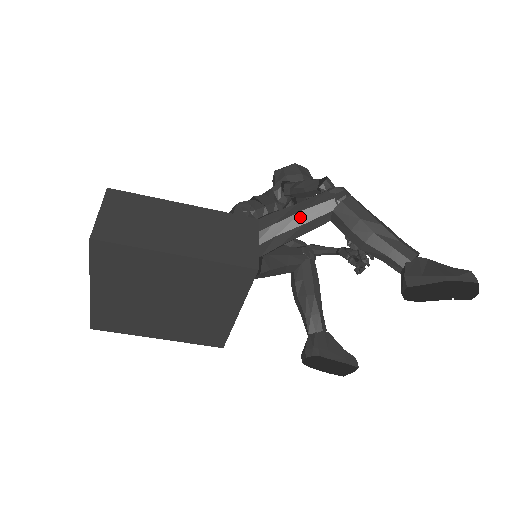
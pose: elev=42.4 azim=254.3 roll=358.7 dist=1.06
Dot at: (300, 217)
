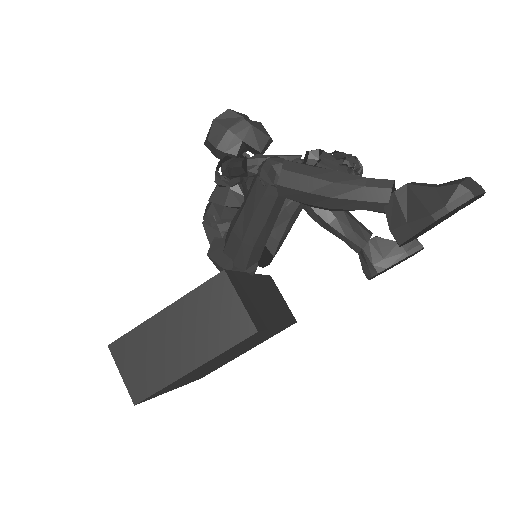
Dot at: (257, 220)
